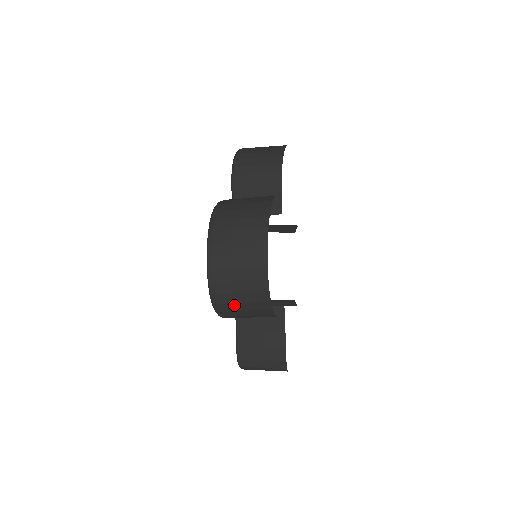
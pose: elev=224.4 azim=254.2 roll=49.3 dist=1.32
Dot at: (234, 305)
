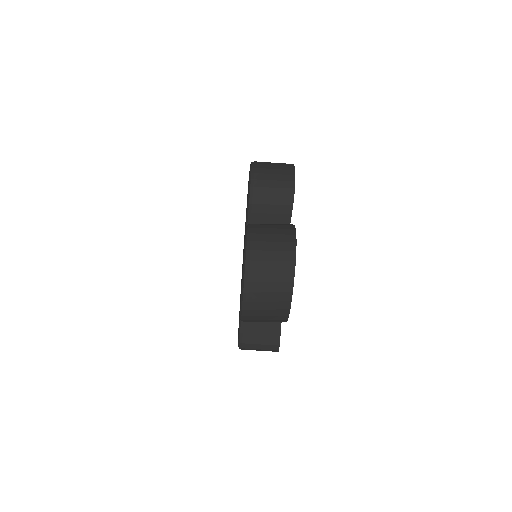
Dot at: (259, 317)
